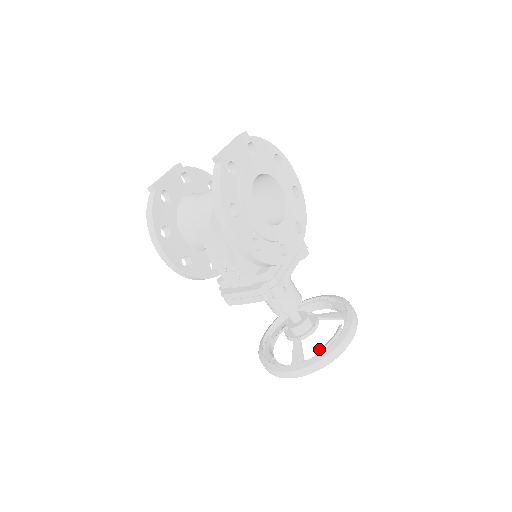
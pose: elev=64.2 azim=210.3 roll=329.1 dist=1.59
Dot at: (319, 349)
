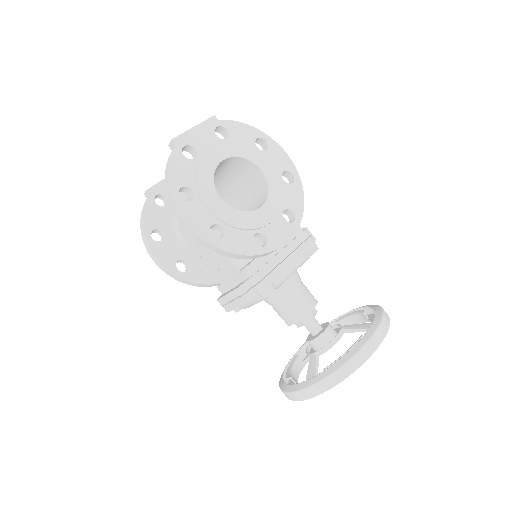
Dot at: occluded
